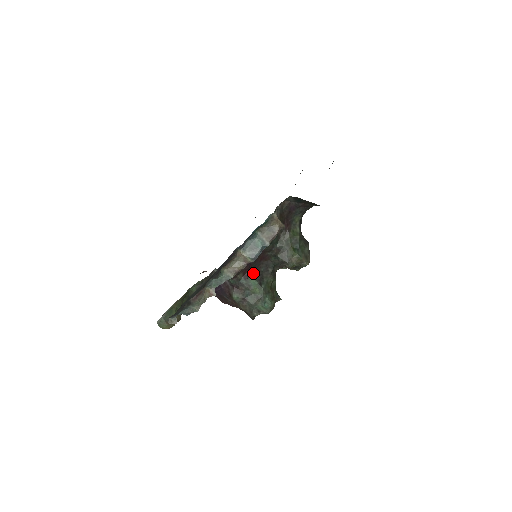
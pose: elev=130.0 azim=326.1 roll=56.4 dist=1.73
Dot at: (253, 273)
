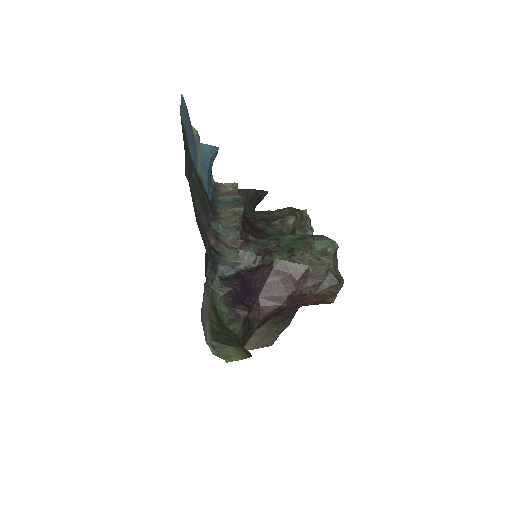
Dot at: occluded
